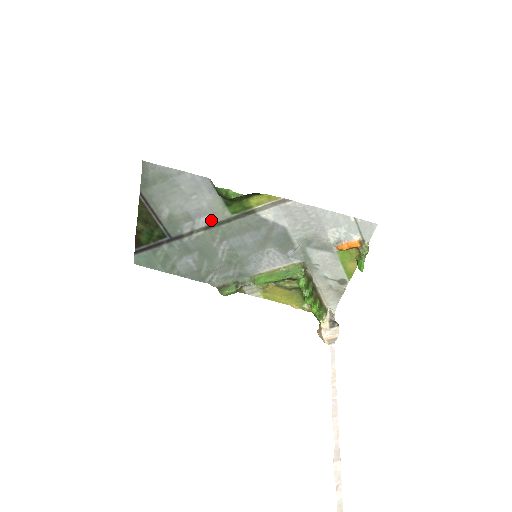
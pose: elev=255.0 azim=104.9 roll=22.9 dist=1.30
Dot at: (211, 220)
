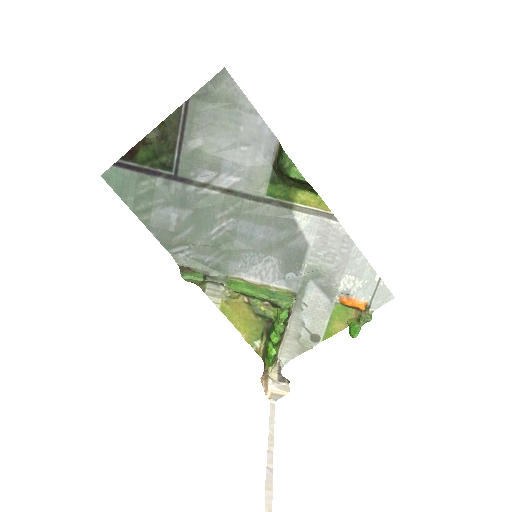
Dot at: (239, 186)
